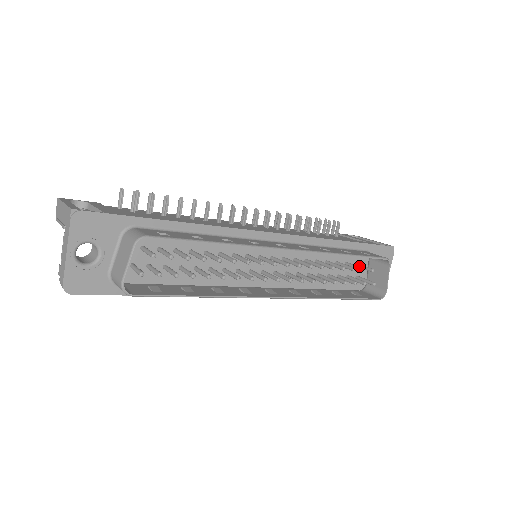
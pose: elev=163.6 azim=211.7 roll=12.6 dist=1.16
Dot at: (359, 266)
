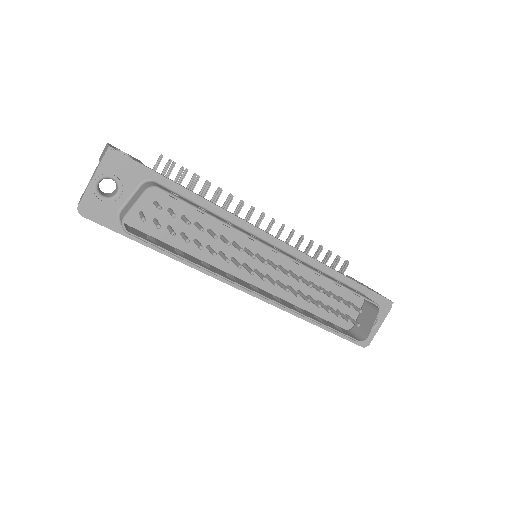
Dot at: occluded
